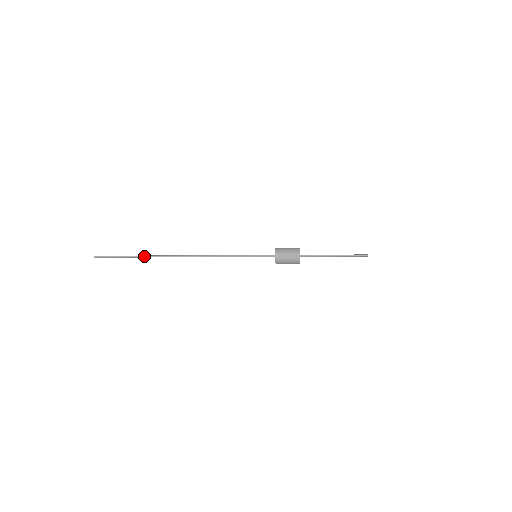
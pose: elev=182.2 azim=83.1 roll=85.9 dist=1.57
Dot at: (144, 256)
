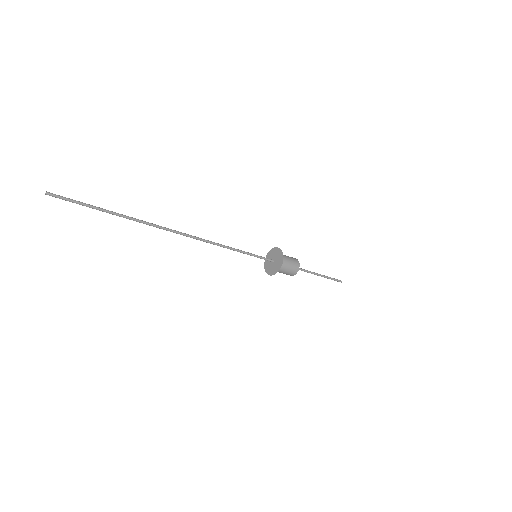
Dot at: (128, 217)
